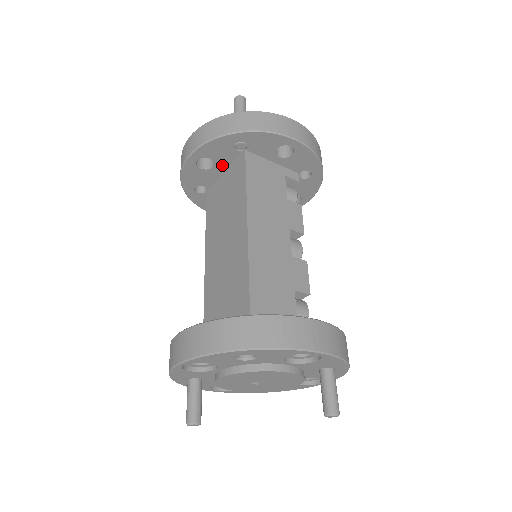
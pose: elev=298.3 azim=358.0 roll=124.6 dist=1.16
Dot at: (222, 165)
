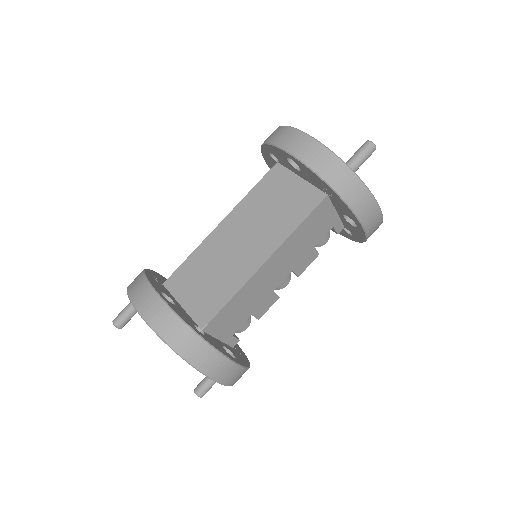
Dot at: (304, 176)
